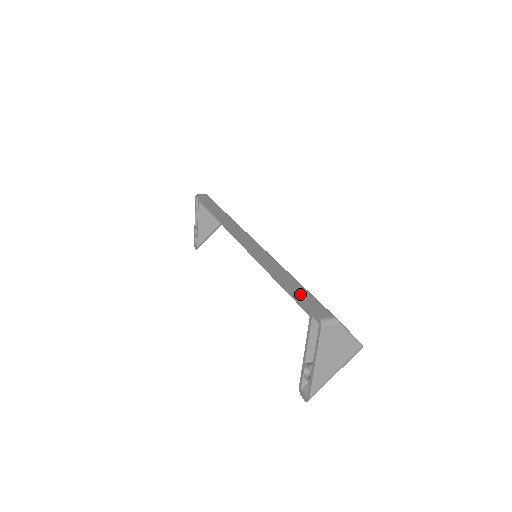
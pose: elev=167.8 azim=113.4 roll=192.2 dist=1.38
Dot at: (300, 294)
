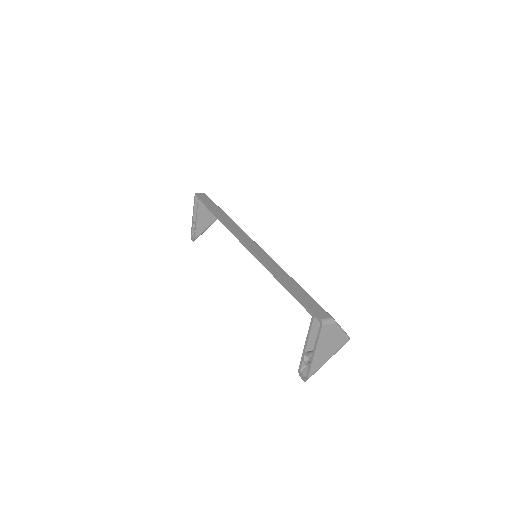
Dot at: (303, 297)
